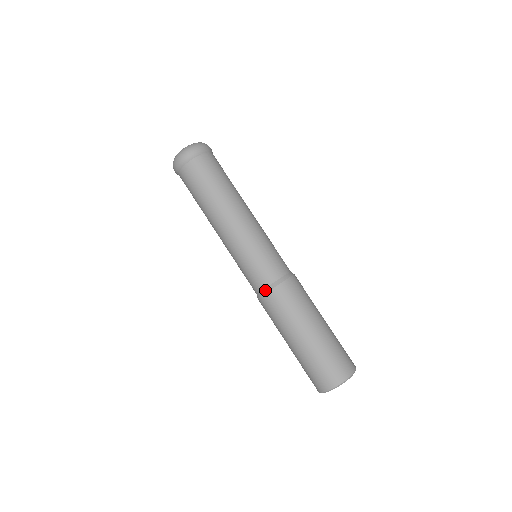
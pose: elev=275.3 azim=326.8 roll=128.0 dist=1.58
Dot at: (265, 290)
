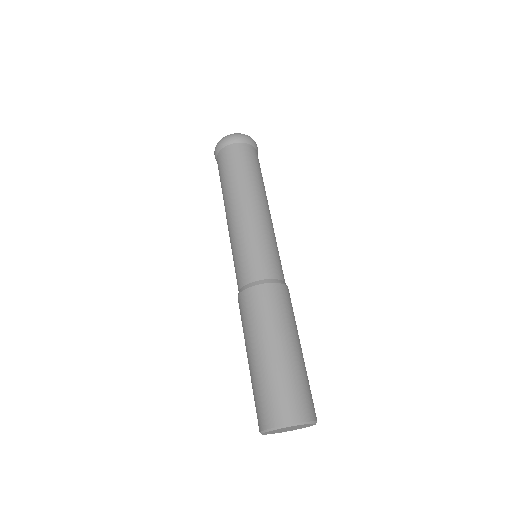
Dot at: (262, 281)
